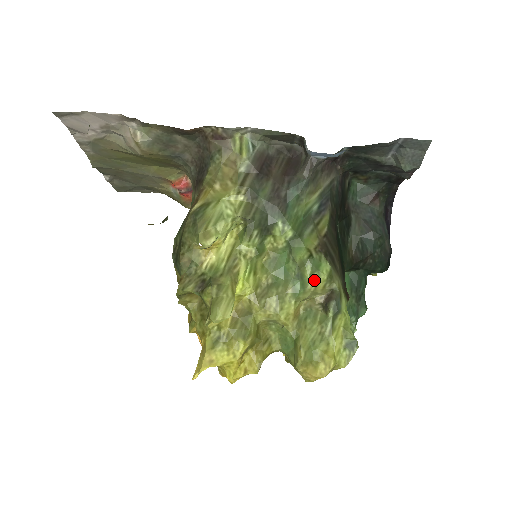
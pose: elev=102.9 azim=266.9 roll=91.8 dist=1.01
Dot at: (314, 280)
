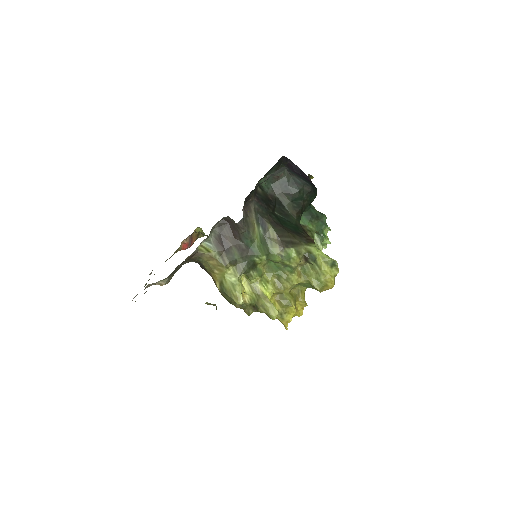
Dot at: (293, 262)
